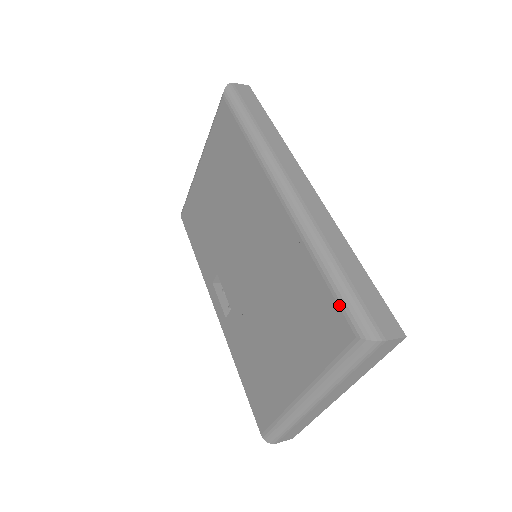
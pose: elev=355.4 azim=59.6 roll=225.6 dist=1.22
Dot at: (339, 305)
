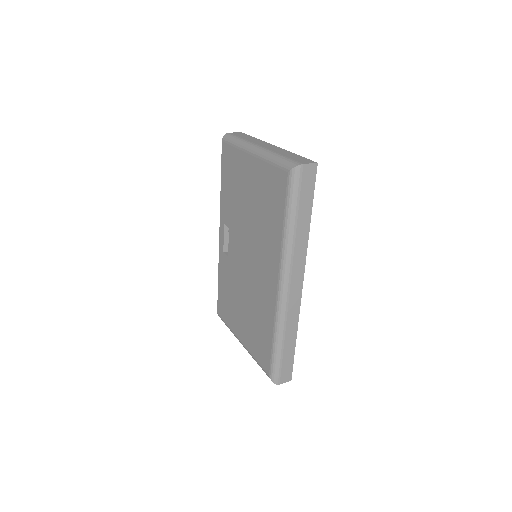
Dot at: (271, 361)
